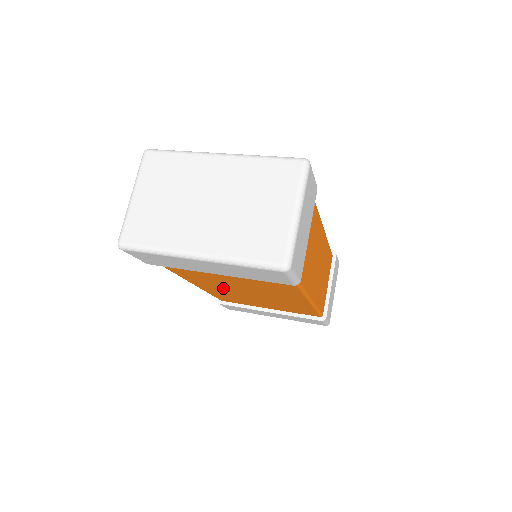
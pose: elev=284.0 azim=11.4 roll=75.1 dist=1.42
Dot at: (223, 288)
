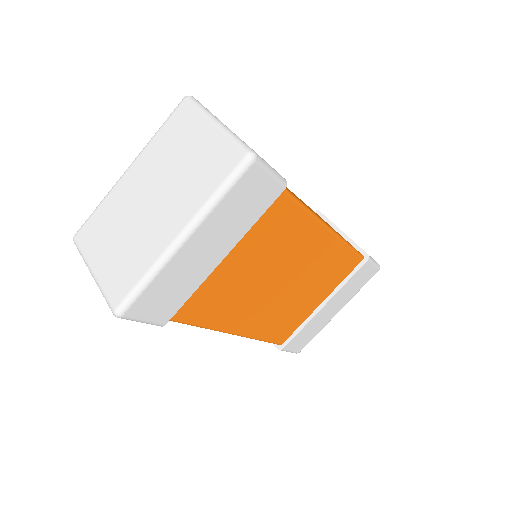
Dot at: (259, 305)
